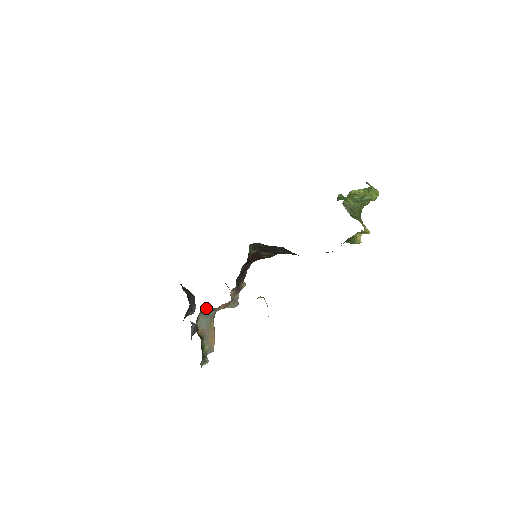
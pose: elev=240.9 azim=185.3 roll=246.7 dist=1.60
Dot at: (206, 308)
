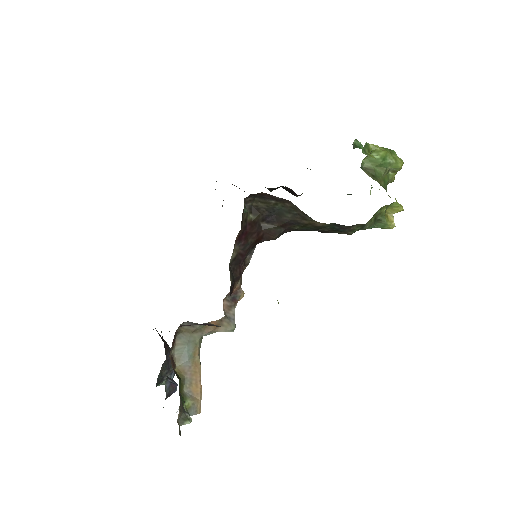
Dot at: (187, 323)
